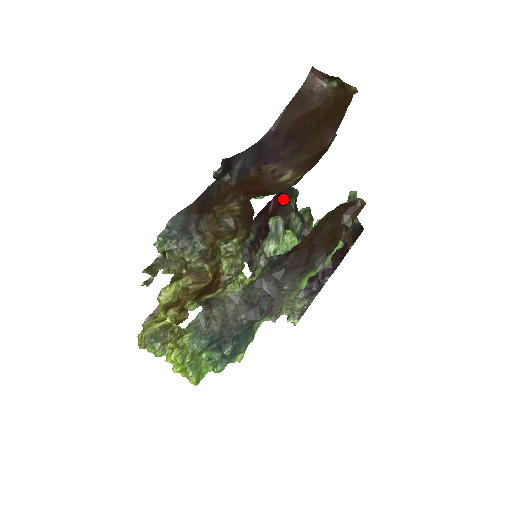
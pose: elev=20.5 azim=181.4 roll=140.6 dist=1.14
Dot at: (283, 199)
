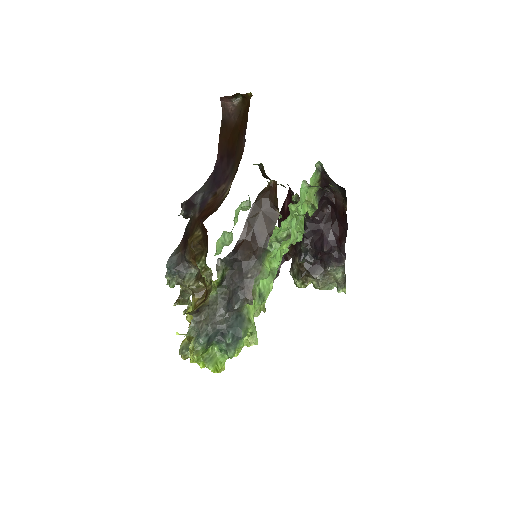
Dot at: (291, 194)
